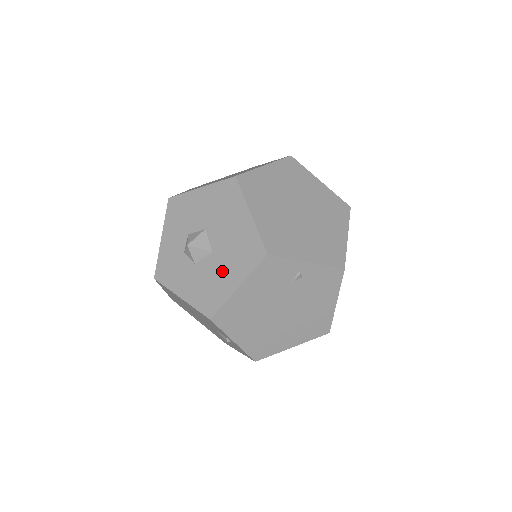
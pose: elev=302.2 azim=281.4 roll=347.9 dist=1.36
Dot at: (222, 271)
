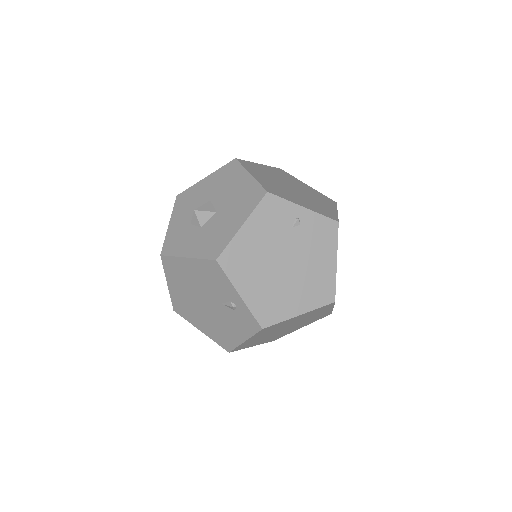
Dot at: (226, 220)
